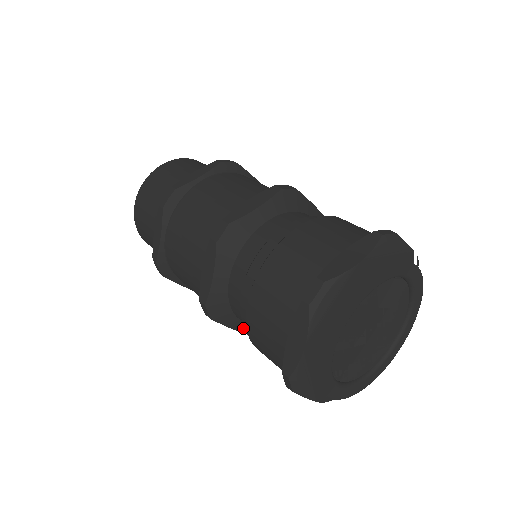
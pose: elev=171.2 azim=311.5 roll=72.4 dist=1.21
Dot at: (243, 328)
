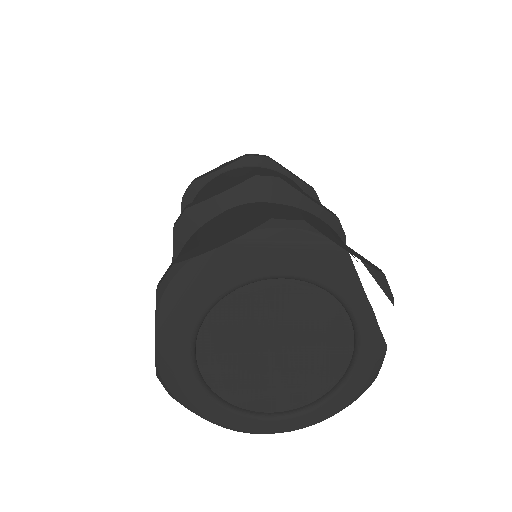
Dot at: occluded
